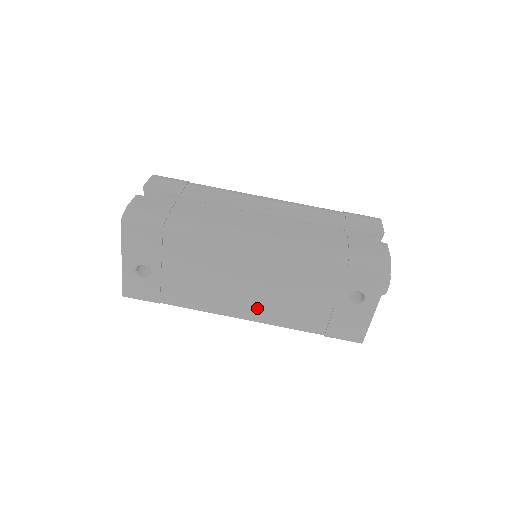
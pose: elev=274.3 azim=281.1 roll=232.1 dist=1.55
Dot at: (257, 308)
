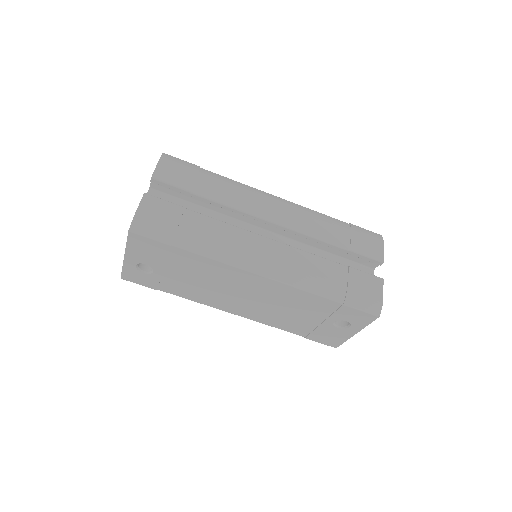
Dot at: (249, 311)
